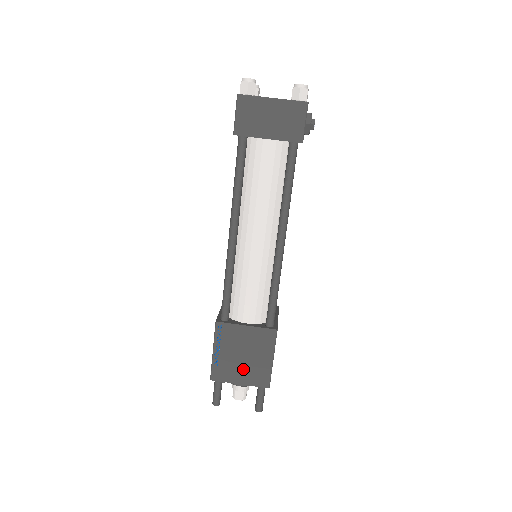
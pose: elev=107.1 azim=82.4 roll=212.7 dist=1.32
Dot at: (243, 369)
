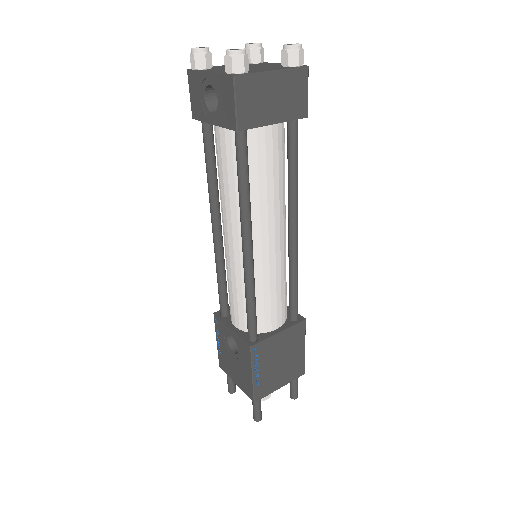
Dot at: (282, 373)
